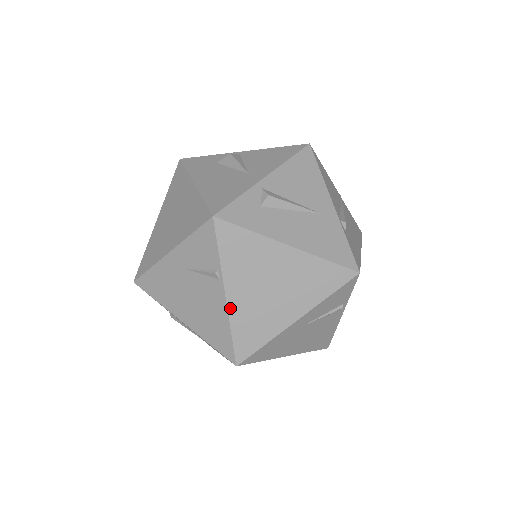
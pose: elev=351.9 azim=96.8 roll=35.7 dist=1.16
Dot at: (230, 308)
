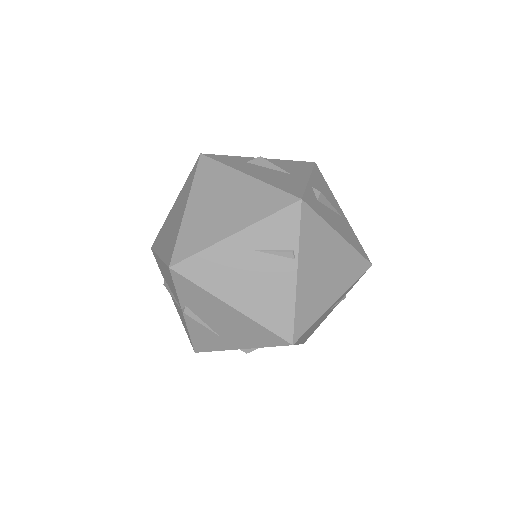
Dot at: (298, 287)
